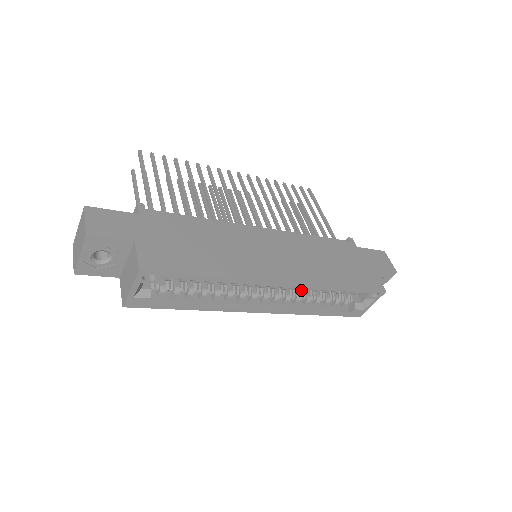
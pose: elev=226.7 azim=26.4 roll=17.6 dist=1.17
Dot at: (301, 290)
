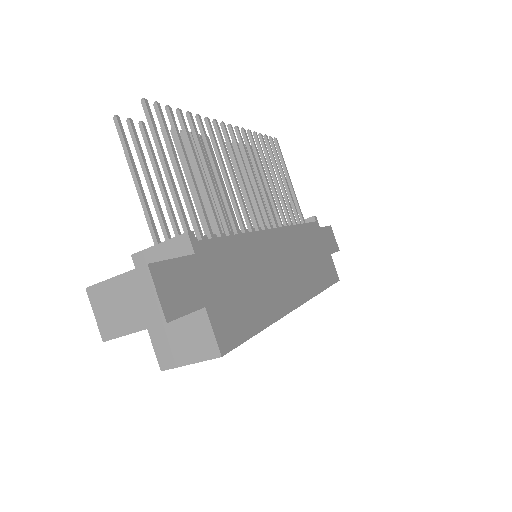
Dot at: occluded
